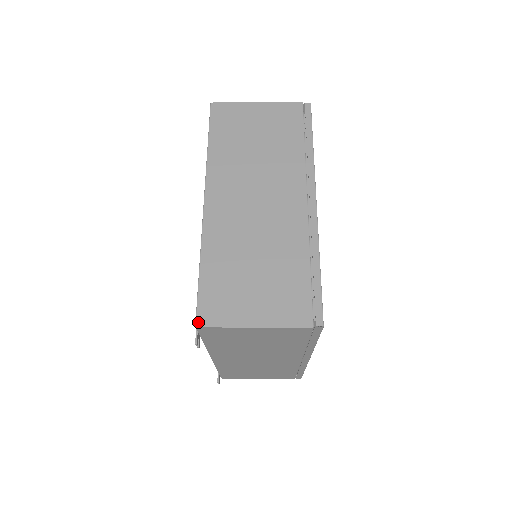
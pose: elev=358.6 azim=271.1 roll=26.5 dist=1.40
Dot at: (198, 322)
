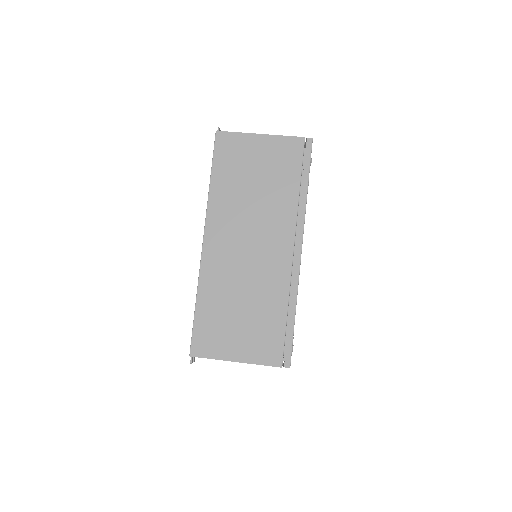
Dot at: (192, 353)
